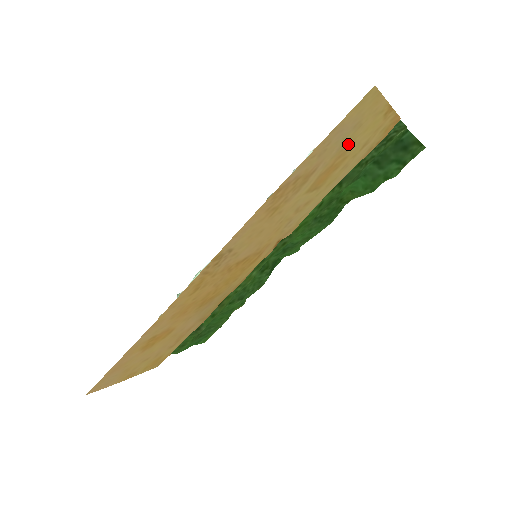
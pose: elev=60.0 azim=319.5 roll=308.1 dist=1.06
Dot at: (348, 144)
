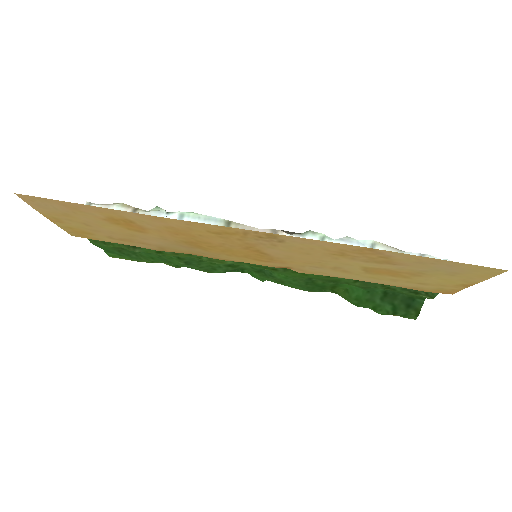
Dot at: (427, 274)
